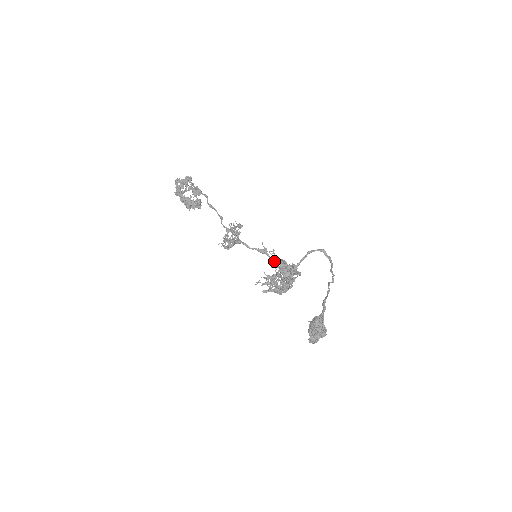
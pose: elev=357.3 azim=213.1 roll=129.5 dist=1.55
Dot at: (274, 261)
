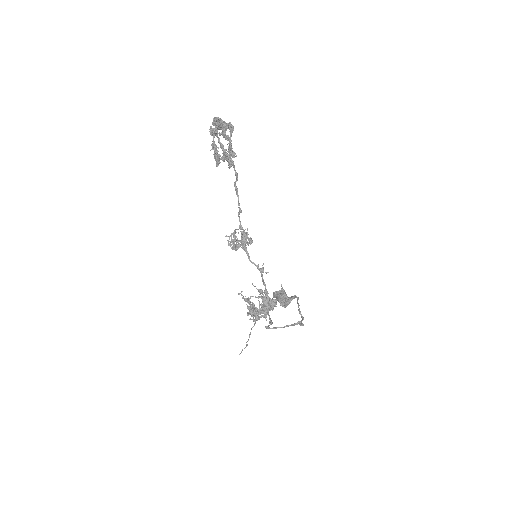
Dot at: occluded
